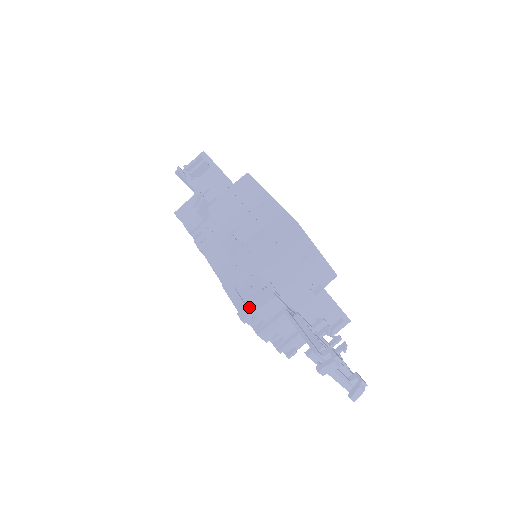
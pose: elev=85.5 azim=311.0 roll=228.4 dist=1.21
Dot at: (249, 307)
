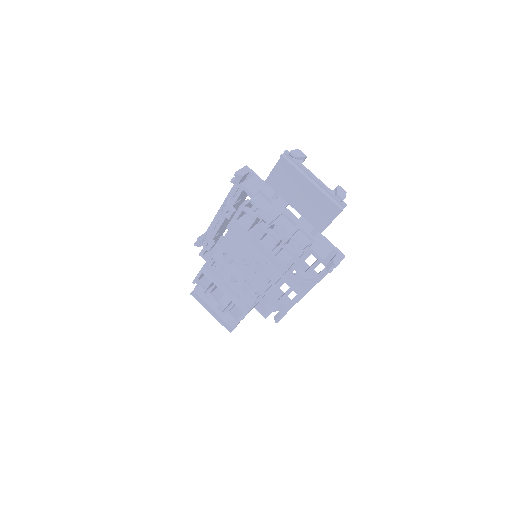
Dot at: (247, 204)
